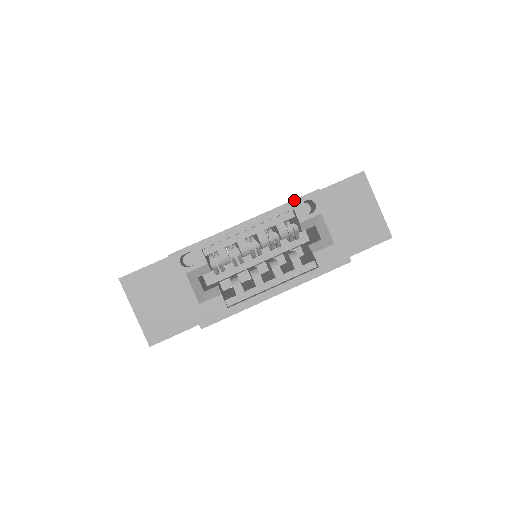
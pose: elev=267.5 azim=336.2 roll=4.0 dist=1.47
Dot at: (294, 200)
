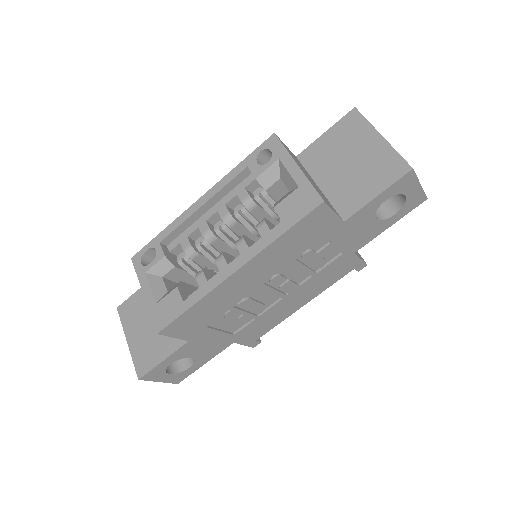
Dot at: (247, 157)
